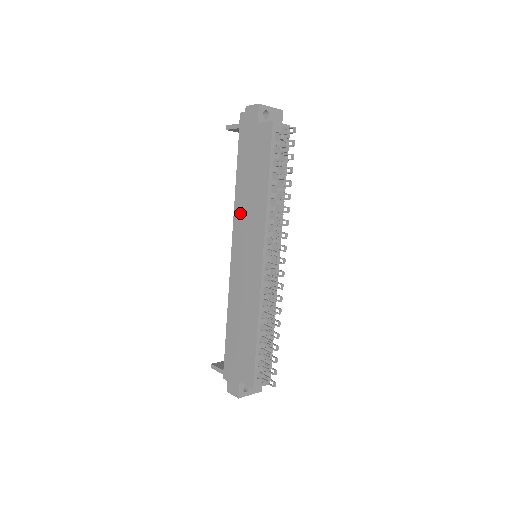
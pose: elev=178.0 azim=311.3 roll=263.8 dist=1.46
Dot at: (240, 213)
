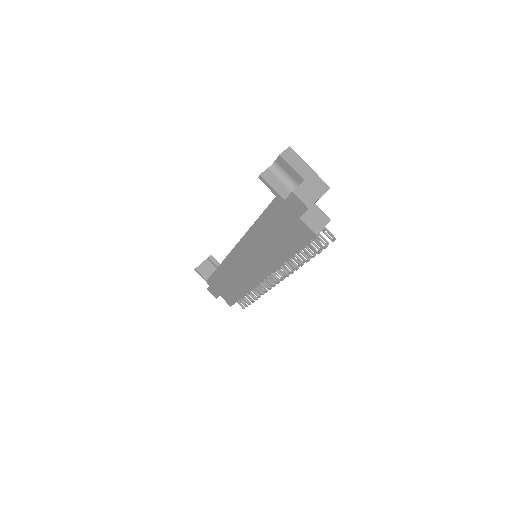
Dot at: (252, 241)
